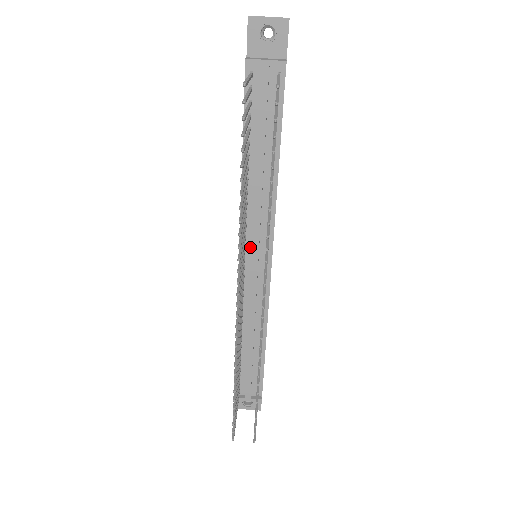
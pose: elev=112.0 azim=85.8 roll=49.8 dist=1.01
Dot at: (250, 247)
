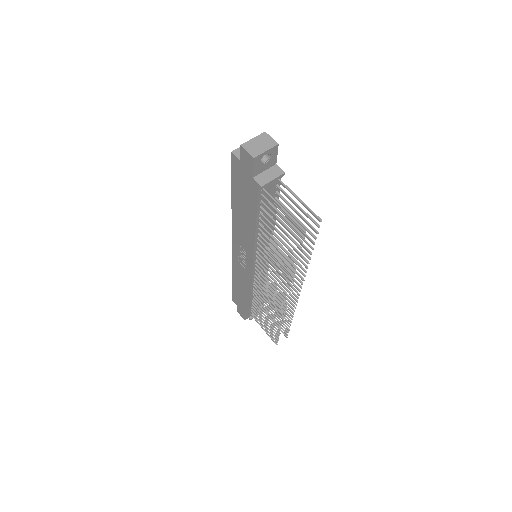
Dot at: occluded
